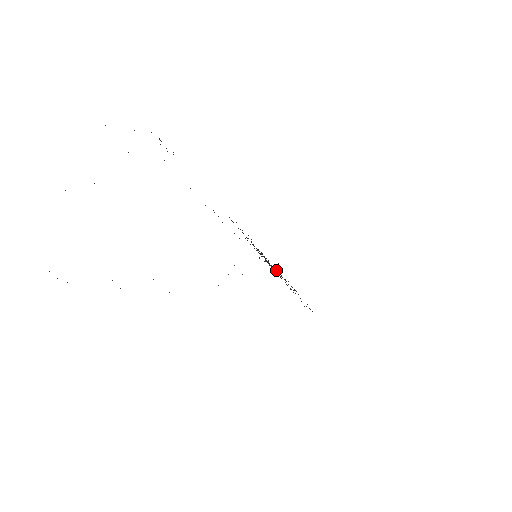
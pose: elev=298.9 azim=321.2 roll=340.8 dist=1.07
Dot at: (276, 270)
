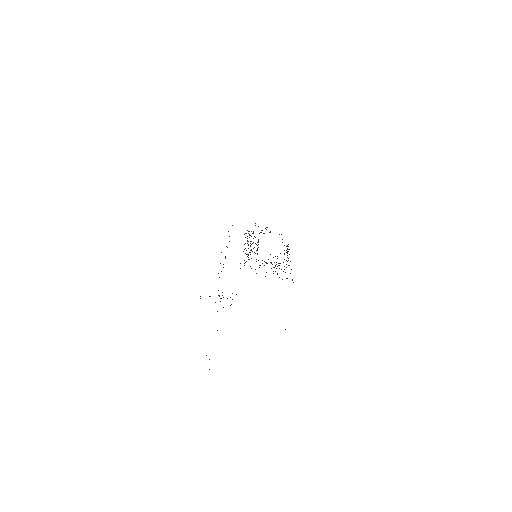
Dot at: occluded
